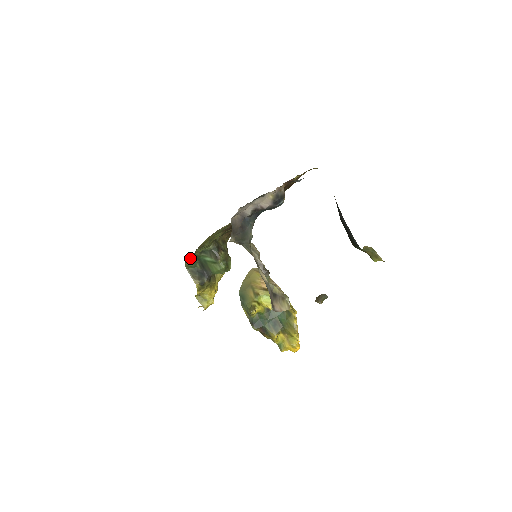
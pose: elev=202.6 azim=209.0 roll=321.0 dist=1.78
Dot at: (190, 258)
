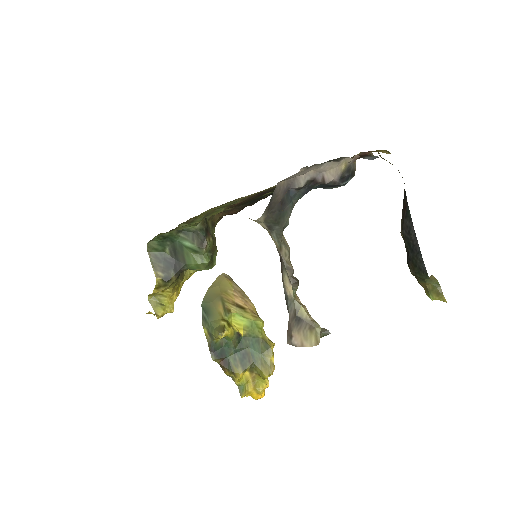
Dot at: (159, 236)
